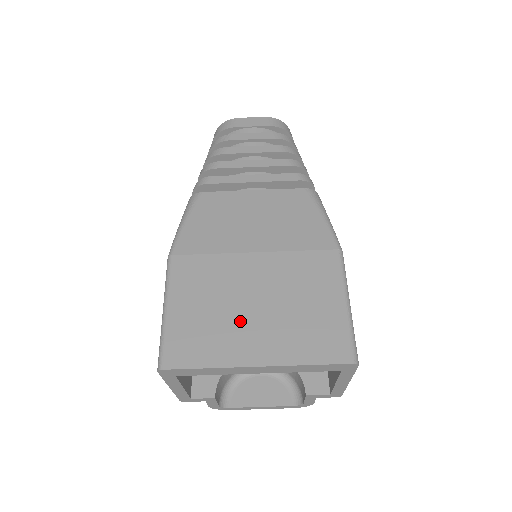
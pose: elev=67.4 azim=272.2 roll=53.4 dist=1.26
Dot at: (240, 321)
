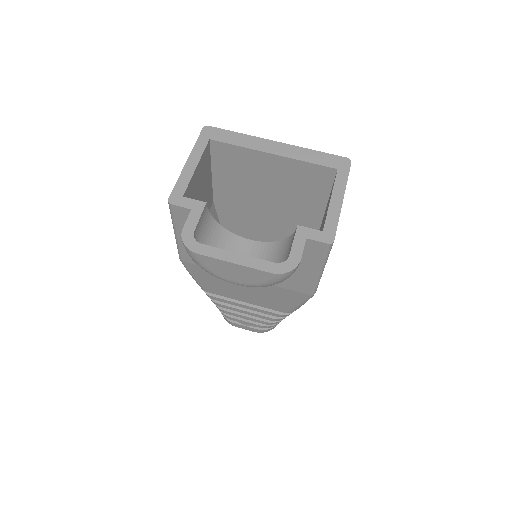
Dot at: occluded
